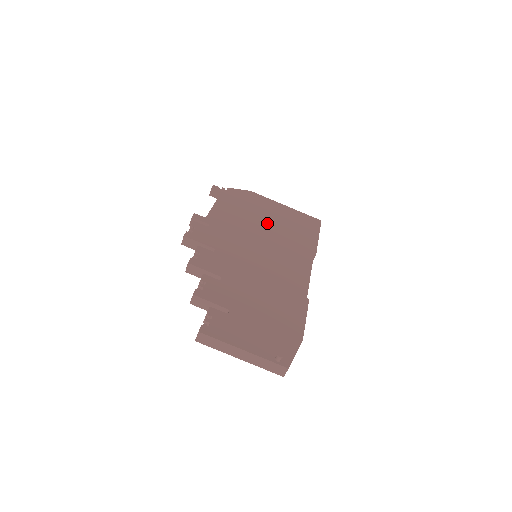
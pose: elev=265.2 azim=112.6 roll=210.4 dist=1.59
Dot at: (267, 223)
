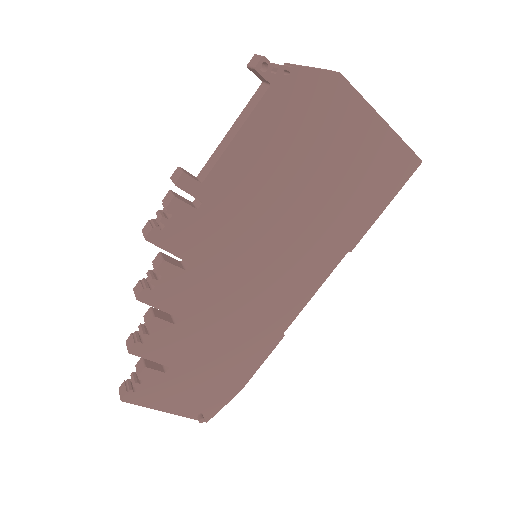
Dot at: (315, 184)
